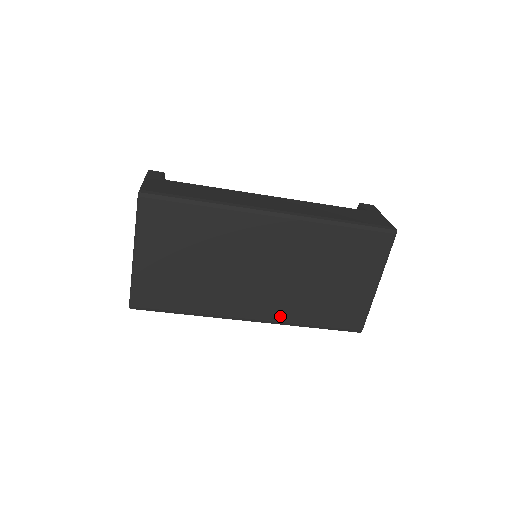
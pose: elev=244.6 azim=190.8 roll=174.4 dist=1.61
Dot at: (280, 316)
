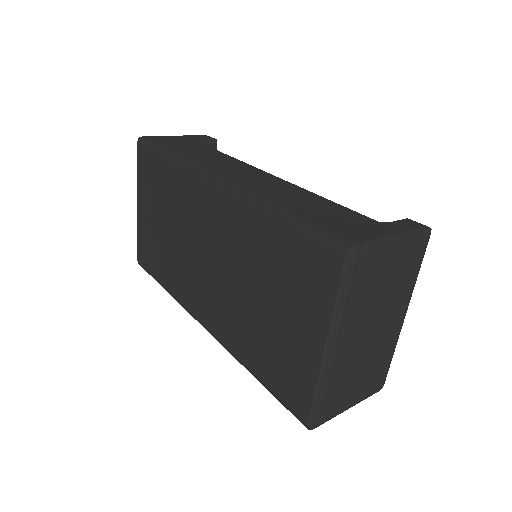
Dot at: (224, 335)
